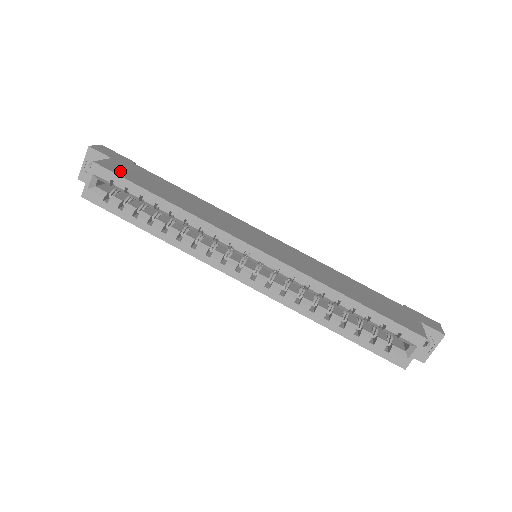
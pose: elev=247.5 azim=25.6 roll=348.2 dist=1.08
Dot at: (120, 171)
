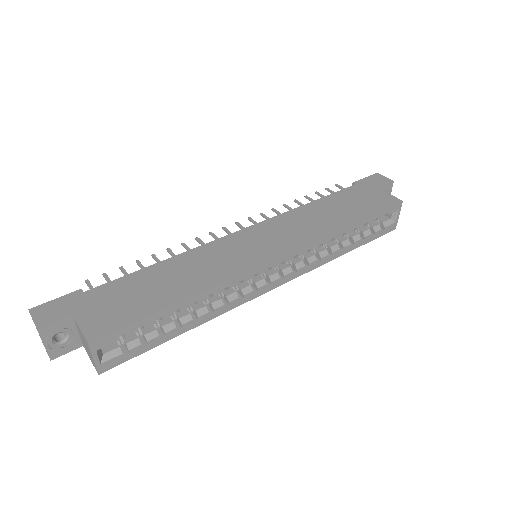
Dot at: (112, 321)
